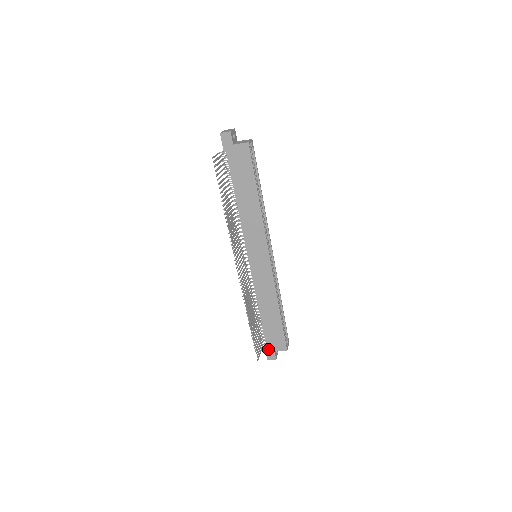
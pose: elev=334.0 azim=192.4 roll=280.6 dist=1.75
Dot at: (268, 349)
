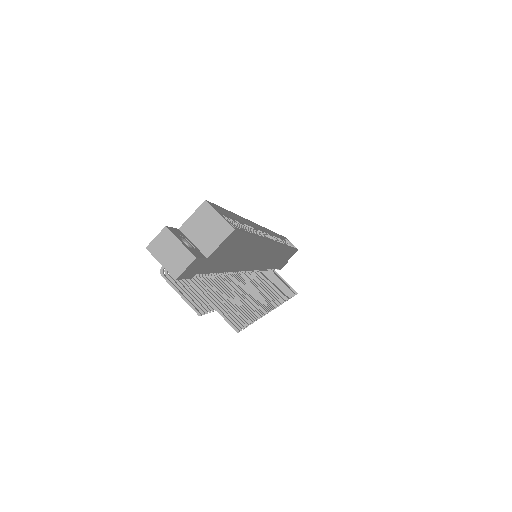
Dot at: occluded
